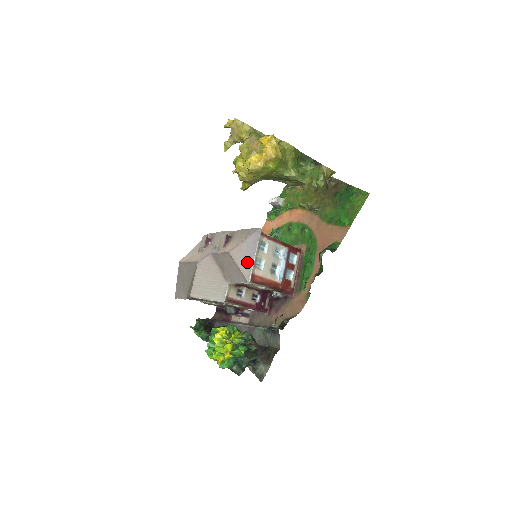
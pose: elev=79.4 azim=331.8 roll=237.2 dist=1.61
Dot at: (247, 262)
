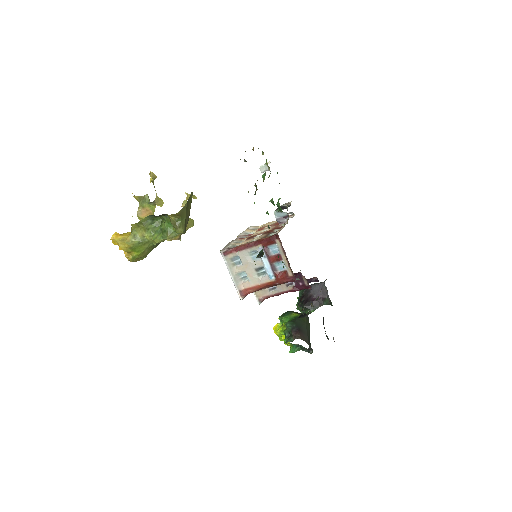
Dot at: occluded
